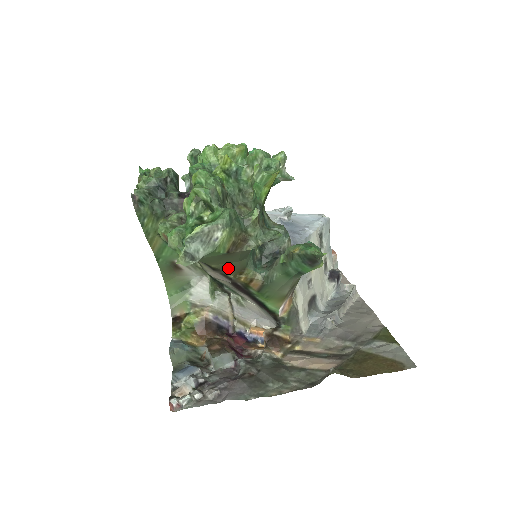
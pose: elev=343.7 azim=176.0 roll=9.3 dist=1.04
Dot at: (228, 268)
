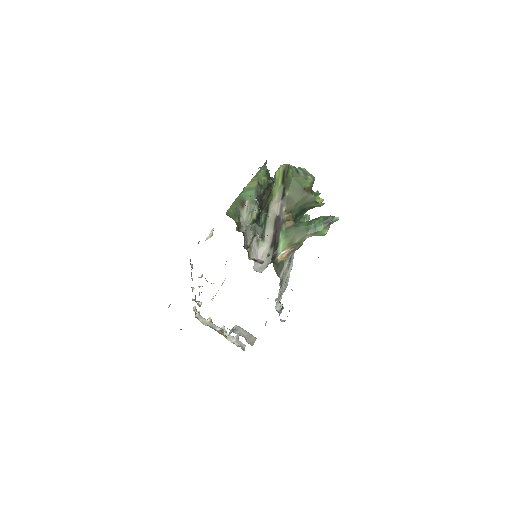
Dot at: (289, 202)
